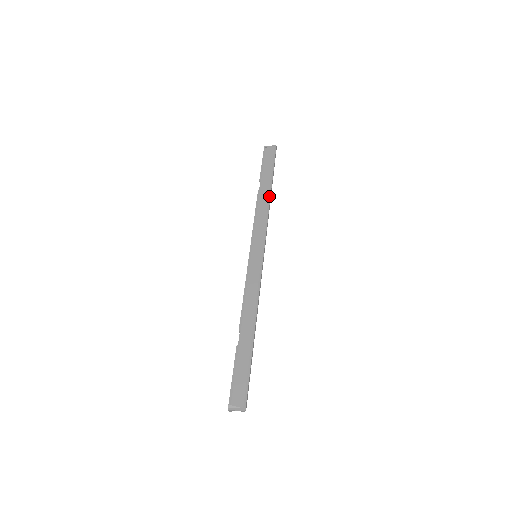
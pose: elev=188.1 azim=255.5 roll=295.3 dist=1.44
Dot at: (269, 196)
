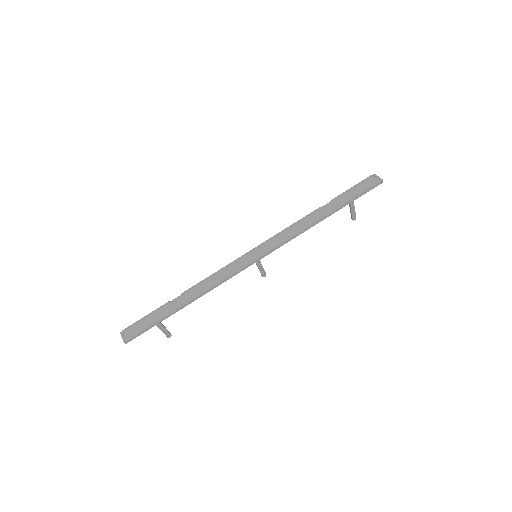
Dot at: (320, 219)
